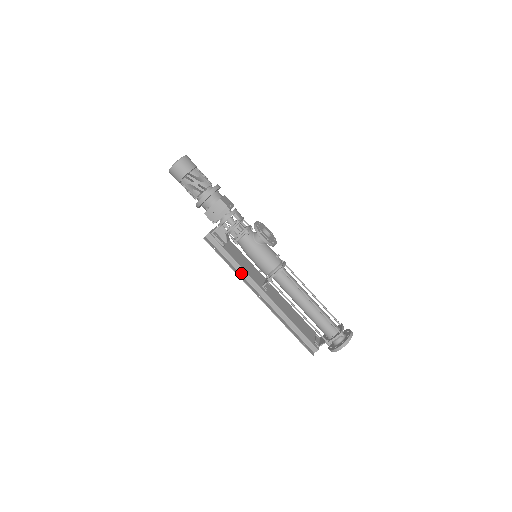
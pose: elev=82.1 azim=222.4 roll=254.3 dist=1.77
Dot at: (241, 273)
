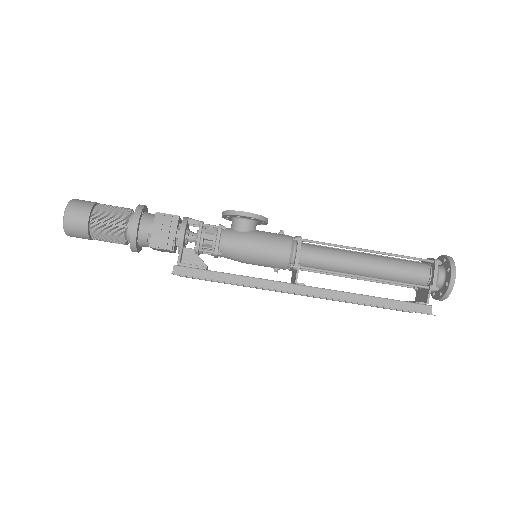
Dot at: (256, 285)
